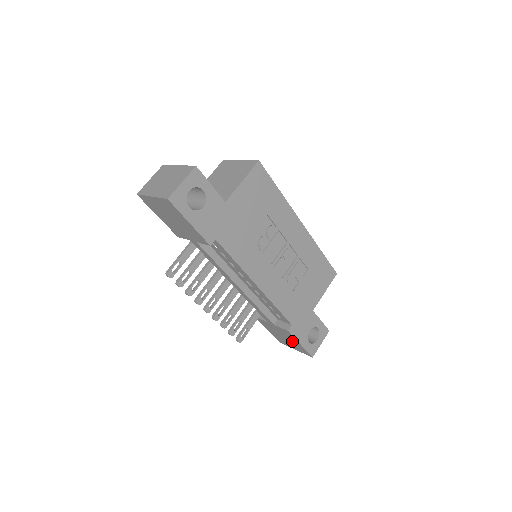
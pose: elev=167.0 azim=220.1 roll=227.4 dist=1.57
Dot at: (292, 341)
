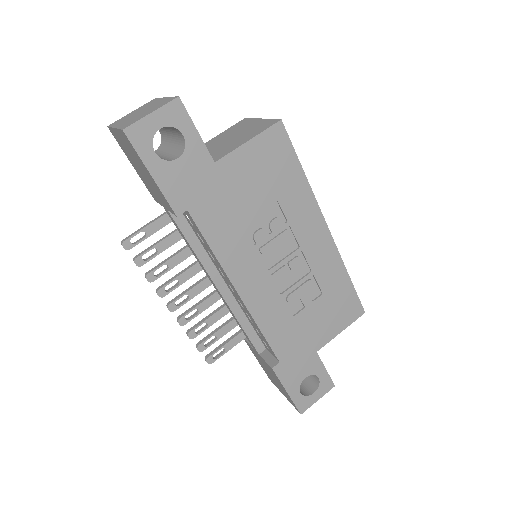
Dot at: (279, 384)
